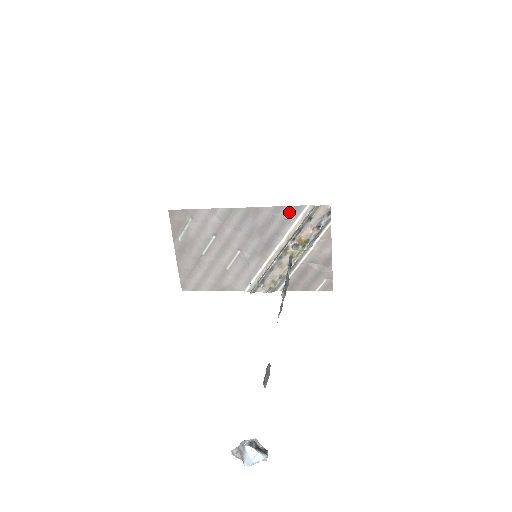
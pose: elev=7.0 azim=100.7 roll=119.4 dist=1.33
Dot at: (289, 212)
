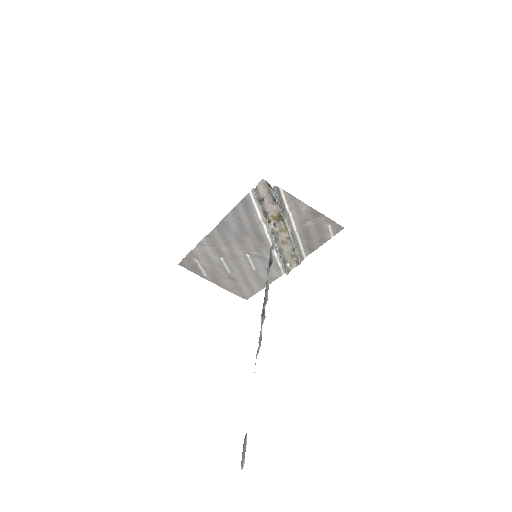
Dot at: (244, 207)
